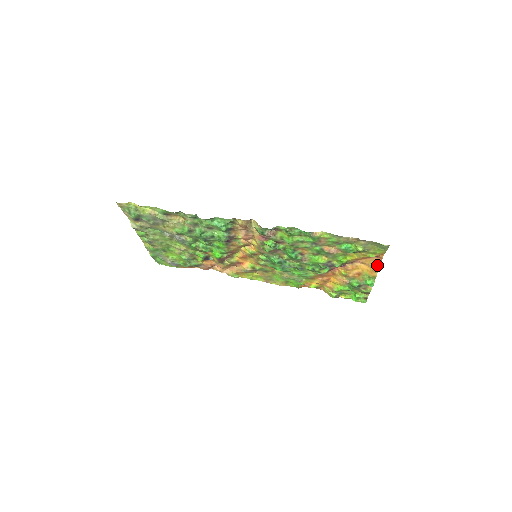
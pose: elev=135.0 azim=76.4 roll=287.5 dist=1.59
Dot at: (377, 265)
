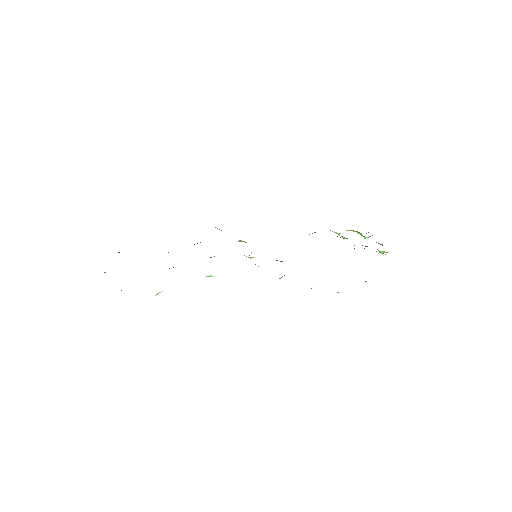
Dot at: occluded
